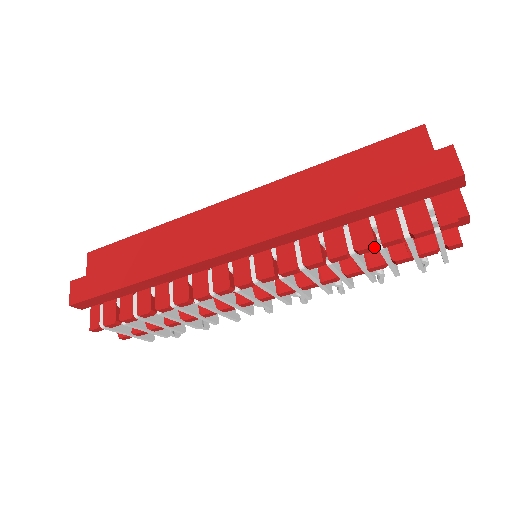
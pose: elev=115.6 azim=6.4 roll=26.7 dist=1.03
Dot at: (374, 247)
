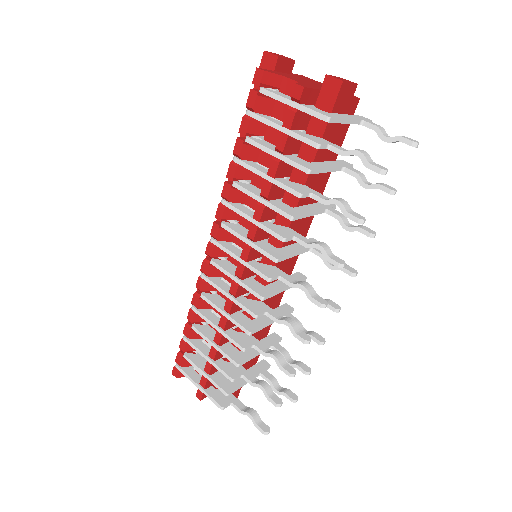
Dot at: (238, 140)
